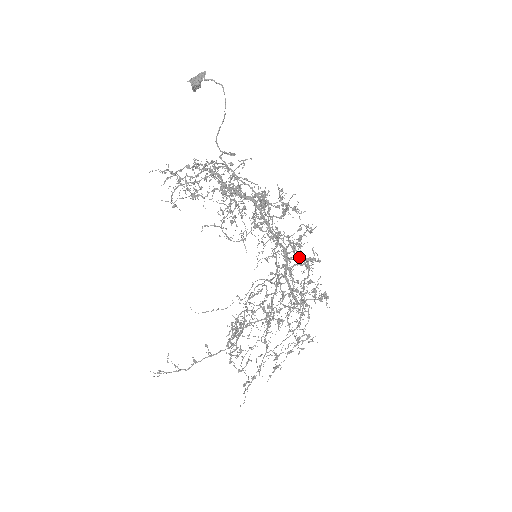
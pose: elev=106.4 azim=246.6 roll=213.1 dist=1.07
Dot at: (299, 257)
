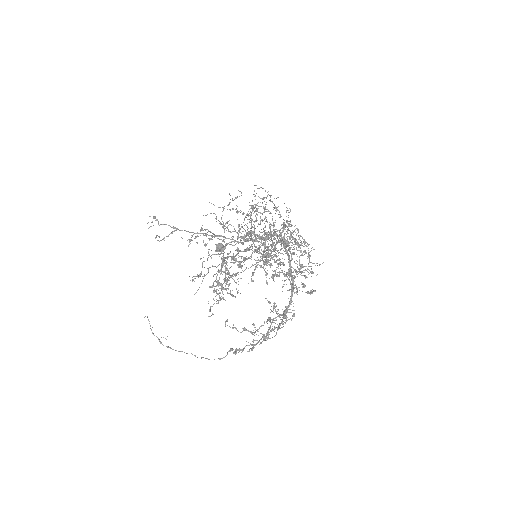
Dot at: occluded
